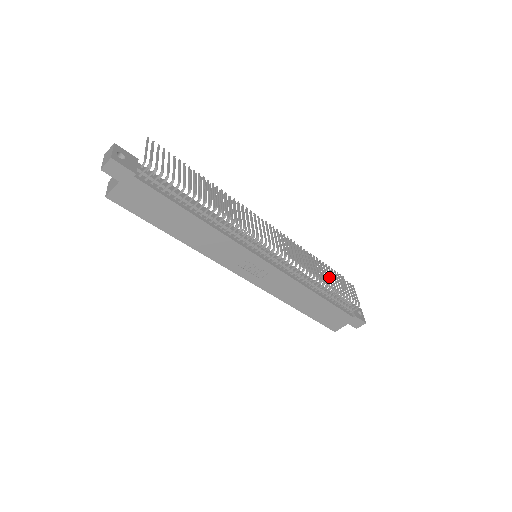
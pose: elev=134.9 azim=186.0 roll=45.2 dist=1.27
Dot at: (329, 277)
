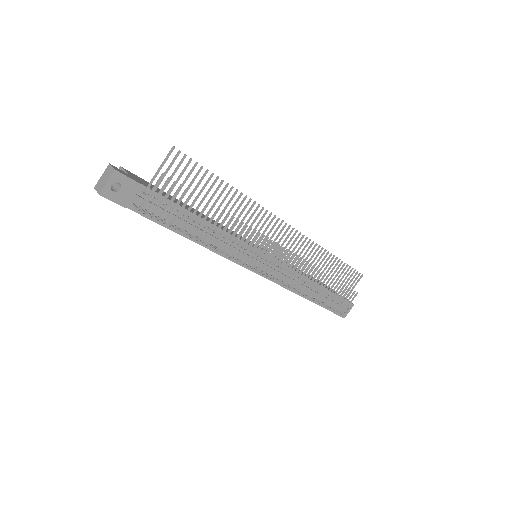
Dot at: (325, 291)
